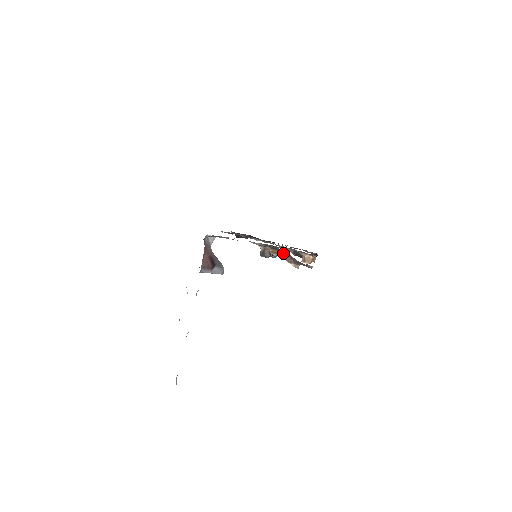
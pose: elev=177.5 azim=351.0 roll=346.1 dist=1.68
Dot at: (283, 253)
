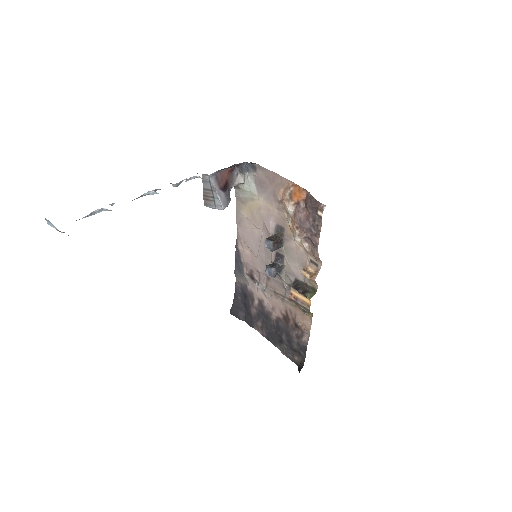
Dot at: (303, 190)
